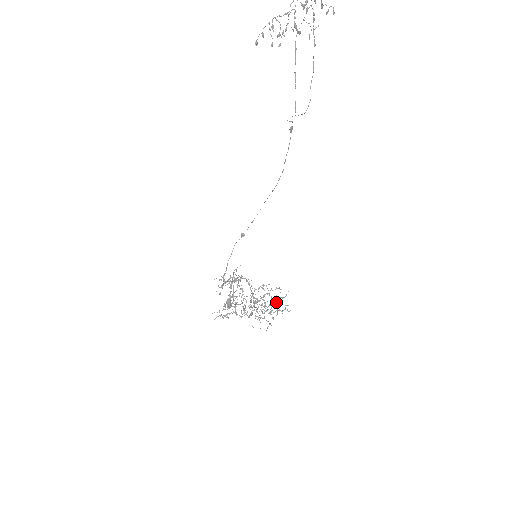
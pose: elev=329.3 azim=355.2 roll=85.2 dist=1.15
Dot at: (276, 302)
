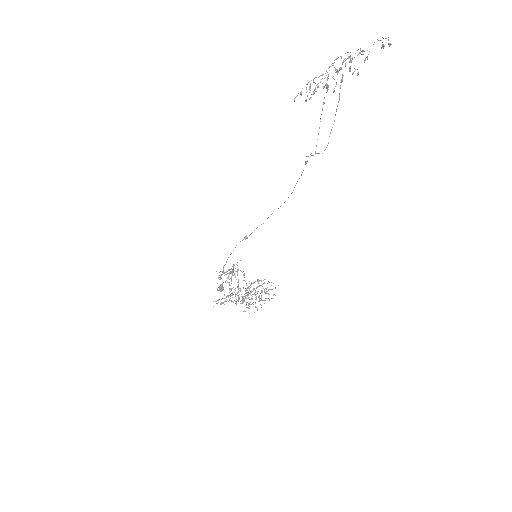
Dot at: (266, 293)
